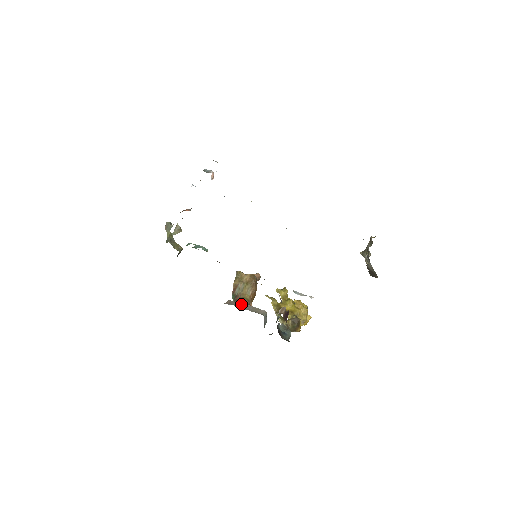
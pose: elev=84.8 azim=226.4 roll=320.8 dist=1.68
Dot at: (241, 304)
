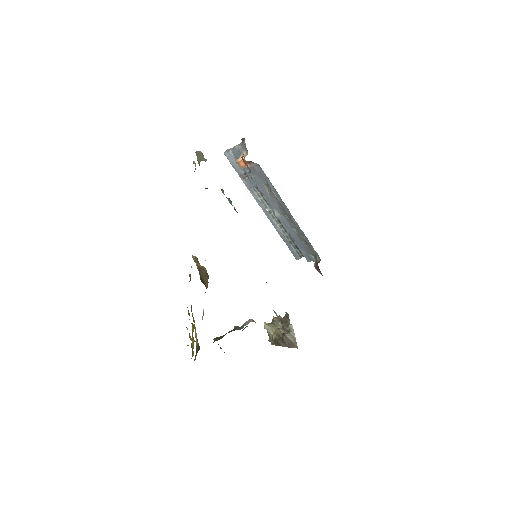
Dot at: occluded
